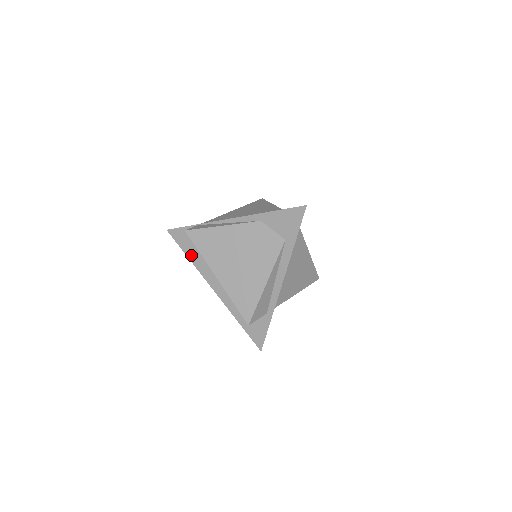
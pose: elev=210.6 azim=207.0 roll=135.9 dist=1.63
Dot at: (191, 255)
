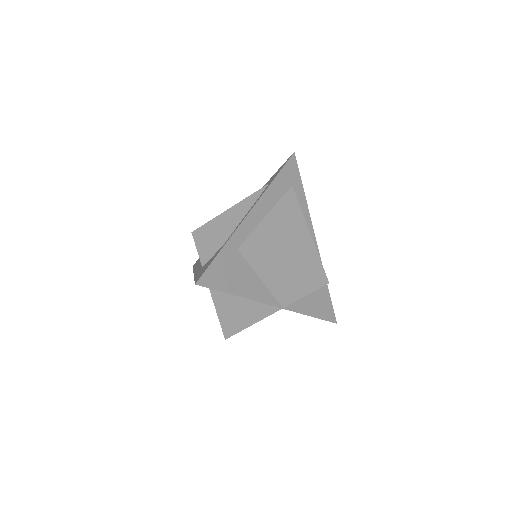
Dot at: occluded
